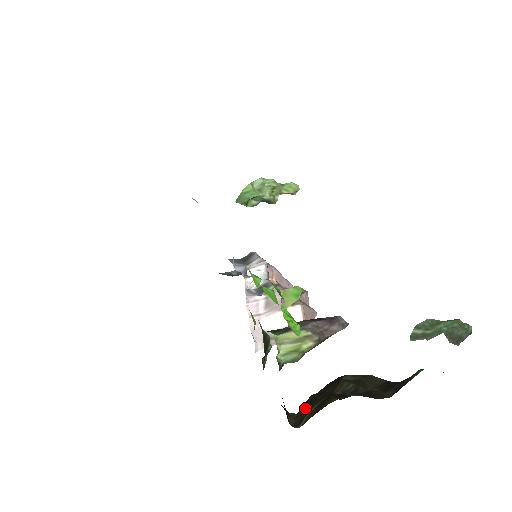
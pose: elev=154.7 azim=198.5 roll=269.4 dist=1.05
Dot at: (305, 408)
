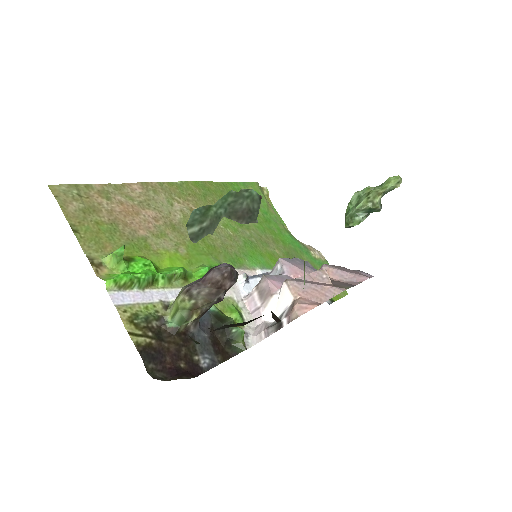
Dot at: occluded
